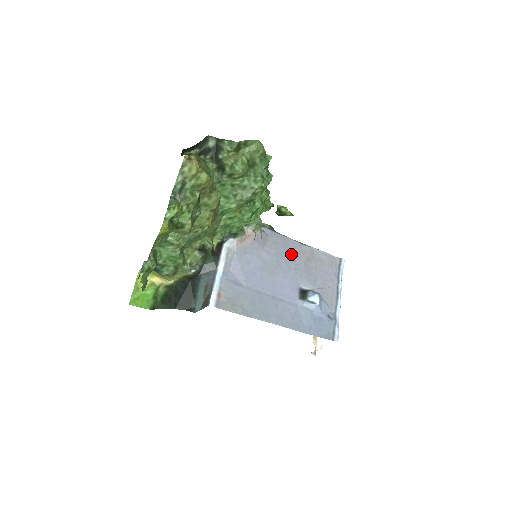
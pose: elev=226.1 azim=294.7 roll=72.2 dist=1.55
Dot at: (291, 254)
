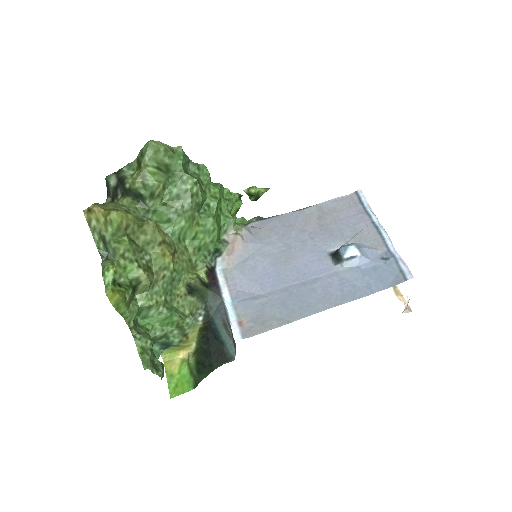
Dot at: (297, 227)
